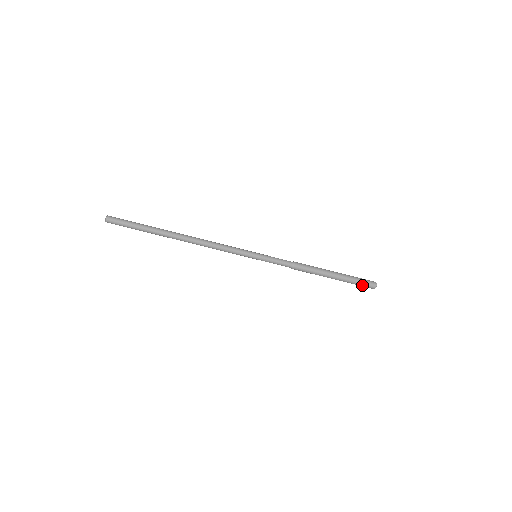
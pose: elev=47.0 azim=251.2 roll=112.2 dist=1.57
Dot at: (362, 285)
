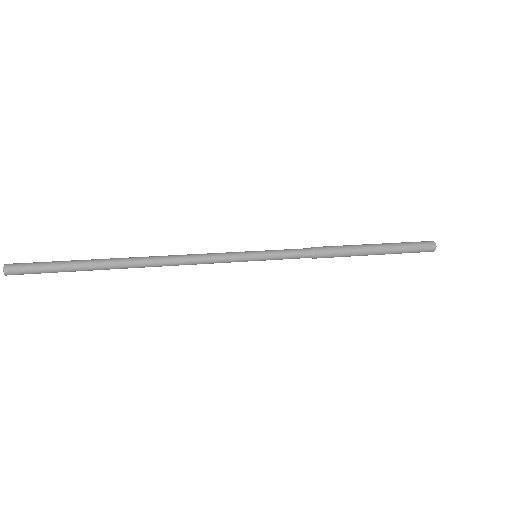
Dot at: (413, 252)
